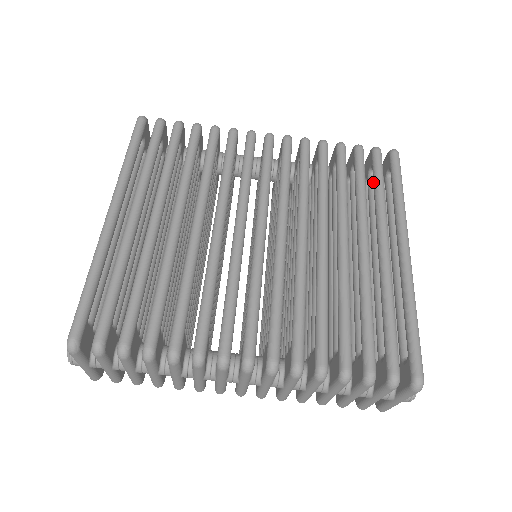
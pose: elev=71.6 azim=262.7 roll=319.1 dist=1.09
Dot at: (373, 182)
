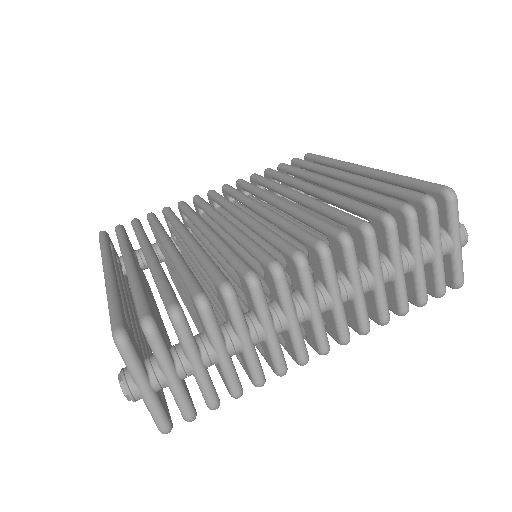
Dot at: (306, 168)
